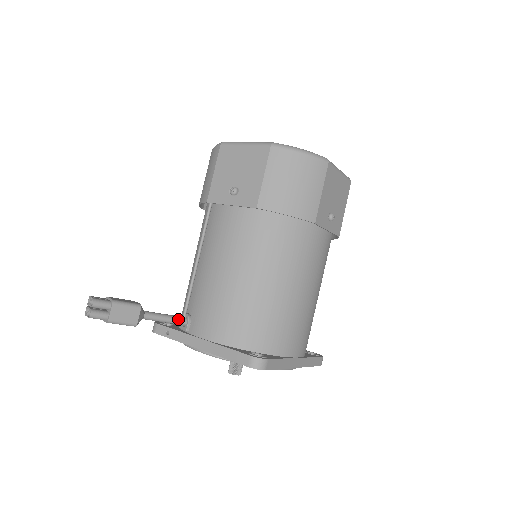
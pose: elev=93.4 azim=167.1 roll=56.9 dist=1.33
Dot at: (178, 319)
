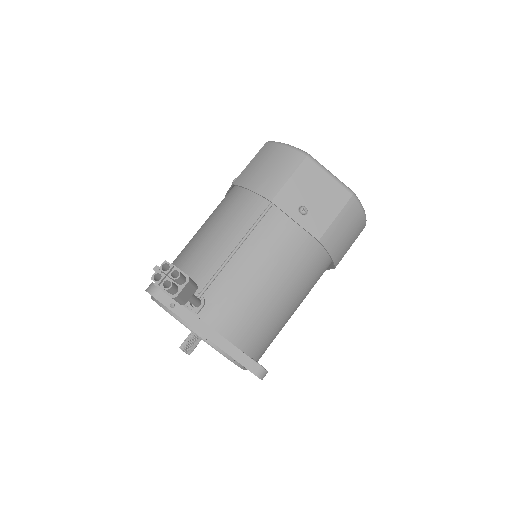
Dot at: (197, 300)
